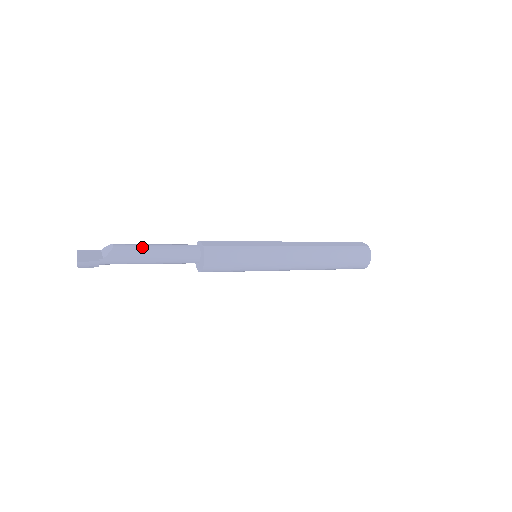
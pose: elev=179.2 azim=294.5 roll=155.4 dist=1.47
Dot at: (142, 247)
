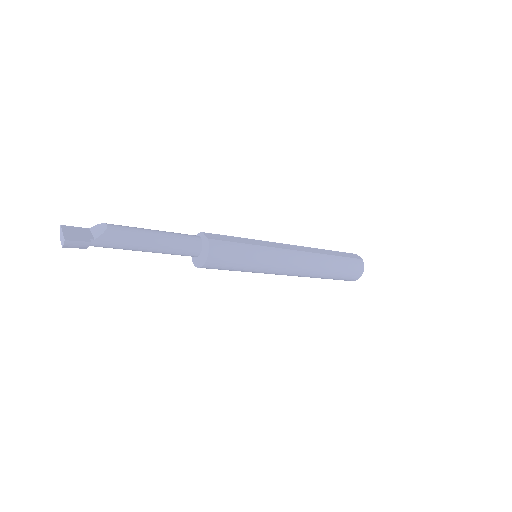
Dot at: (140, 231)
